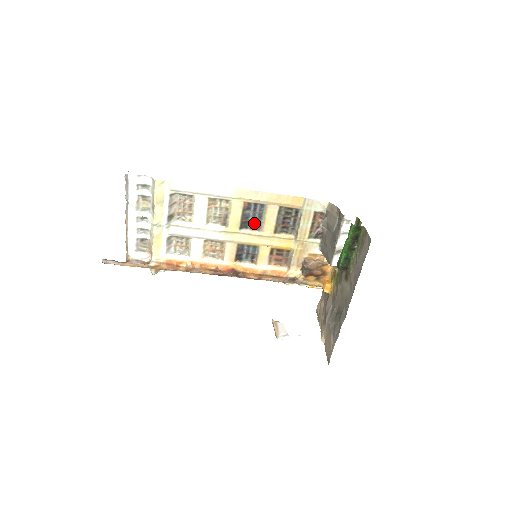
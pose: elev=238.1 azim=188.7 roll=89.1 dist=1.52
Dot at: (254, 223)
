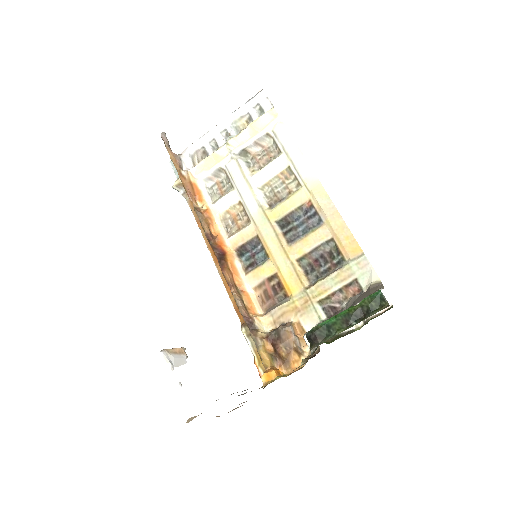
Dot at: (293, 231)
